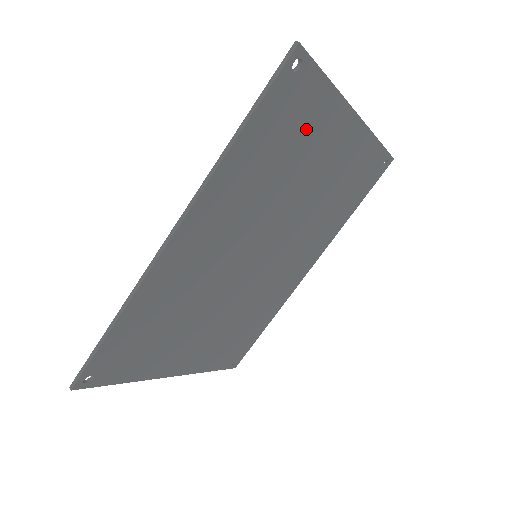
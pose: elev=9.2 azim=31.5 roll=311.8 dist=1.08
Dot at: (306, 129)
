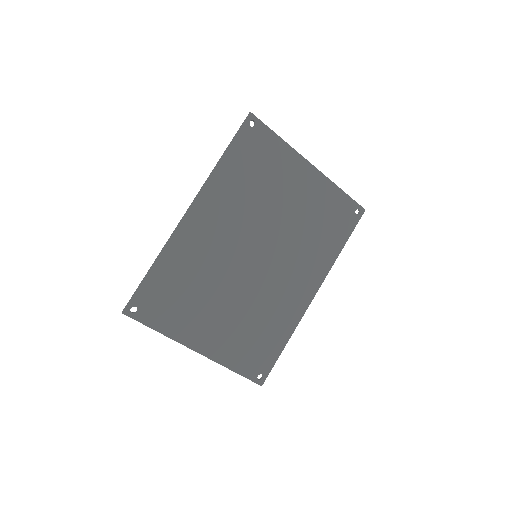
Dot at: (271, 164)
